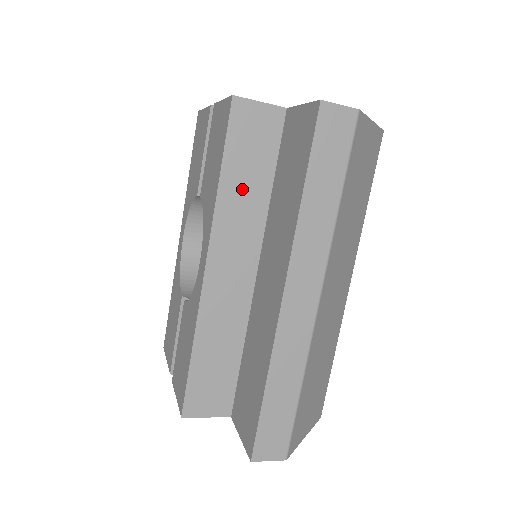
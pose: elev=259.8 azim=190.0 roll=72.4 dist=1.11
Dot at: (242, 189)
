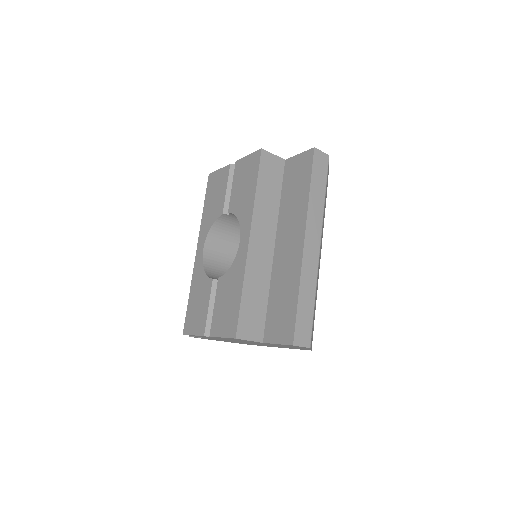
Dot at: (266, 198)
